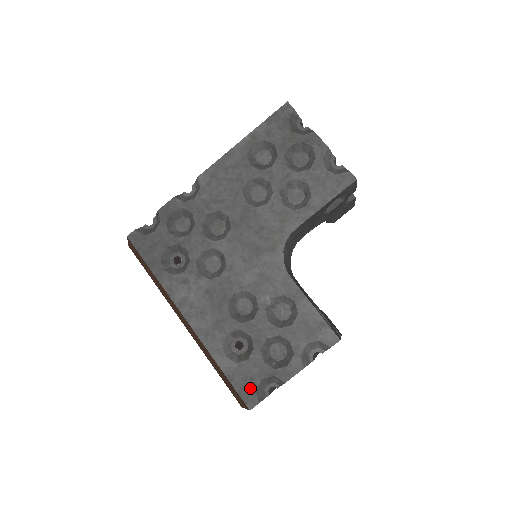
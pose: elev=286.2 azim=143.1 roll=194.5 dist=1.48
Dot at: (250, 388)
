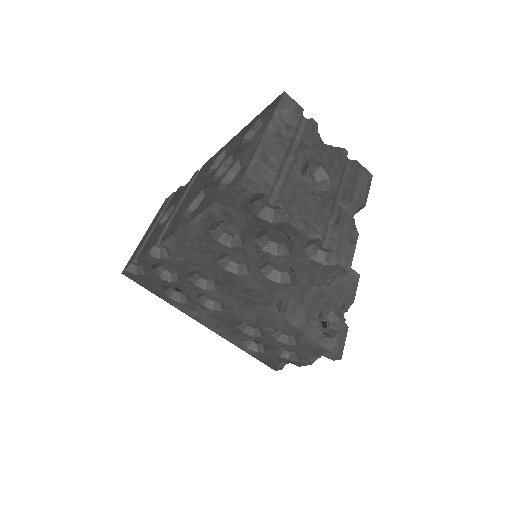
Dot at: (272, 364)
